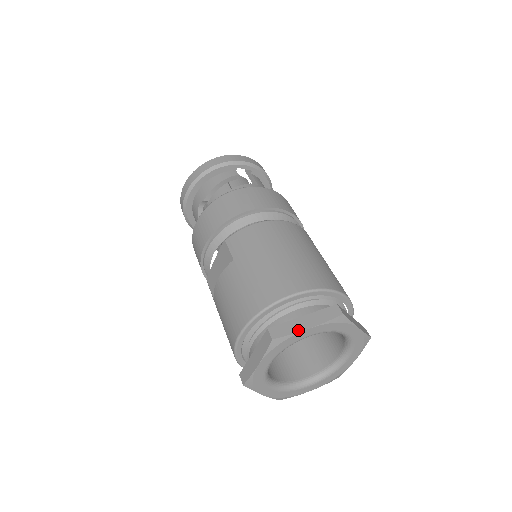
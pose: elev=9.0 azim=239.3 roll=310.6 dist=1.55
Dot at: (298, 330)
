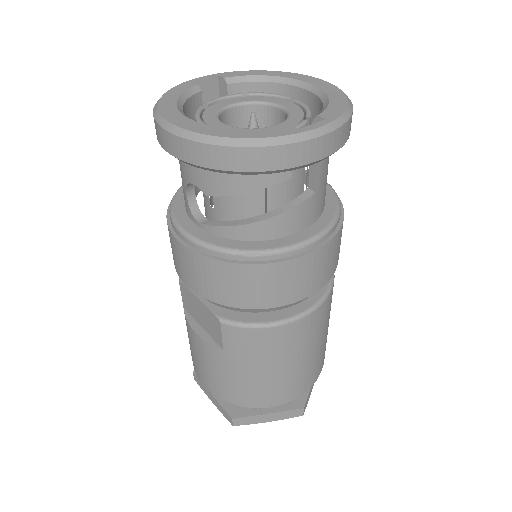
Dot at: occluded
